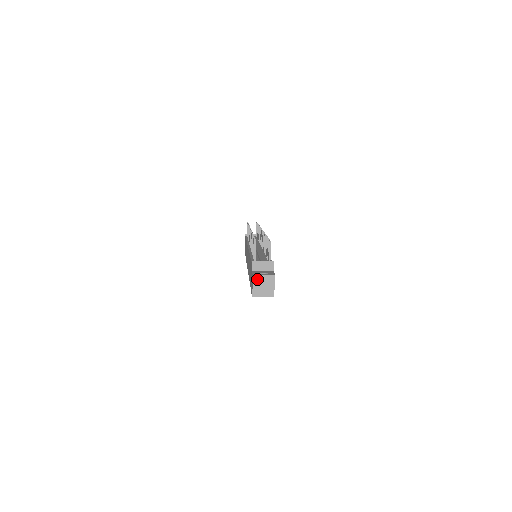
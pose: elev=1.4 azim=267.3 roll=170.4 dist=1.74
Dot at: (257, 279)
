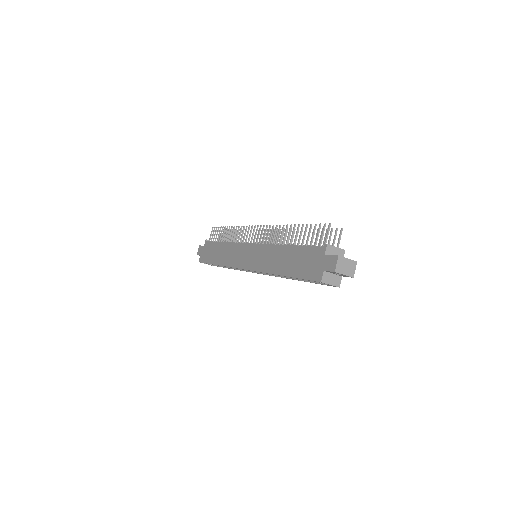
Dot at: (341, 261)
